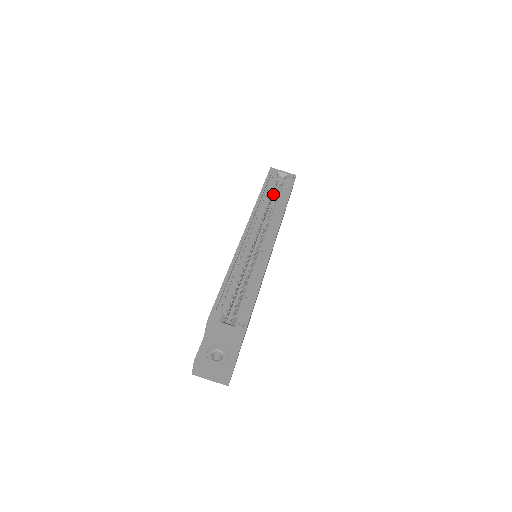
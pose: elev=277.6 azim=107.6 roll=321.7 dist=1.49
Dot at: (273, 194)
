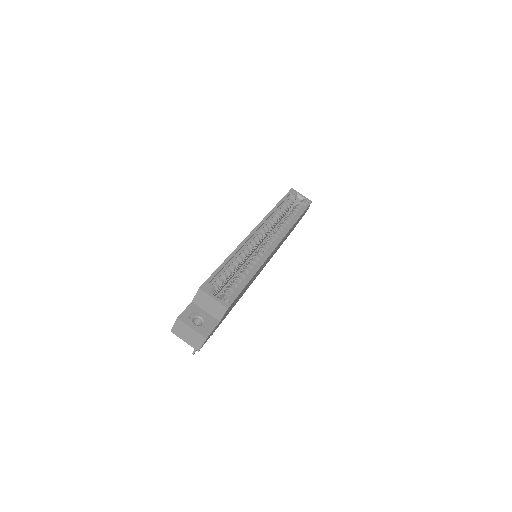
Dot at: (287, 211)
